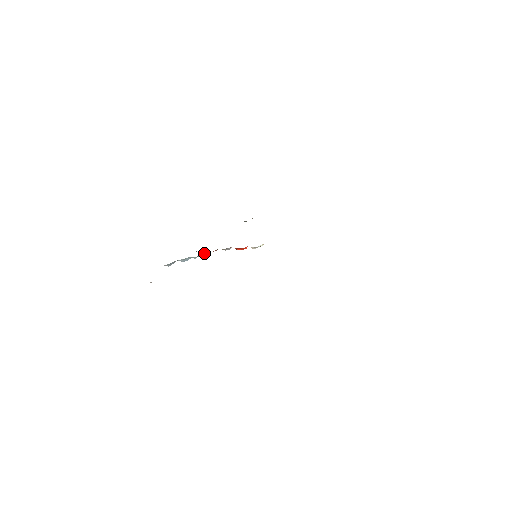
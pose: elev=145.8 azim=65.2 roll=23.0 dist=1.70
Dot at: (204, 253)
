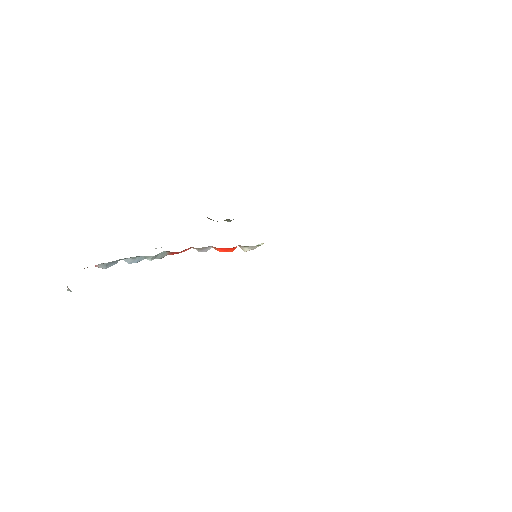
Dot at: (167, 252)
